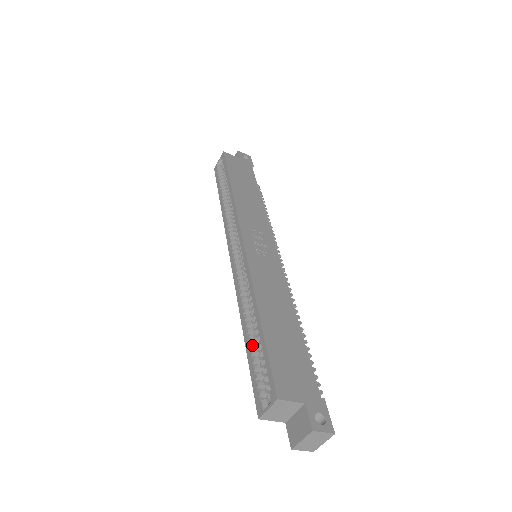
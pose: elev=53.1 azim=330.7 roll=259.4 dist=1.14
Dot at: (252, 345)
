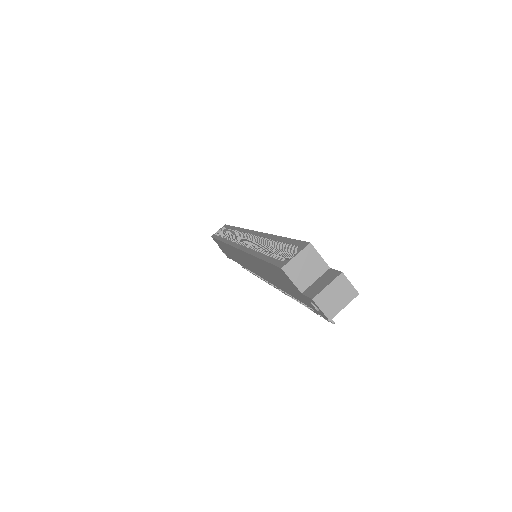
Dot at: (268, 252)
